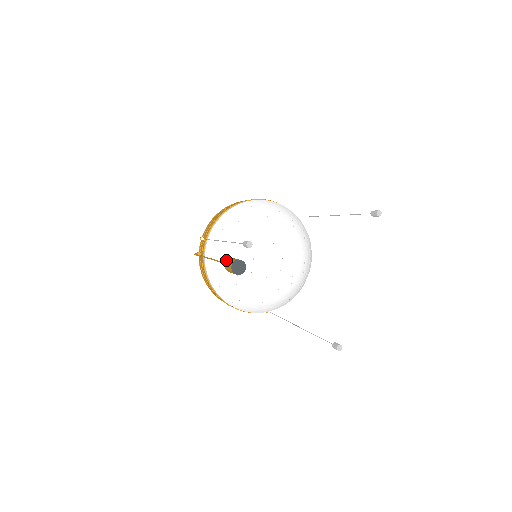
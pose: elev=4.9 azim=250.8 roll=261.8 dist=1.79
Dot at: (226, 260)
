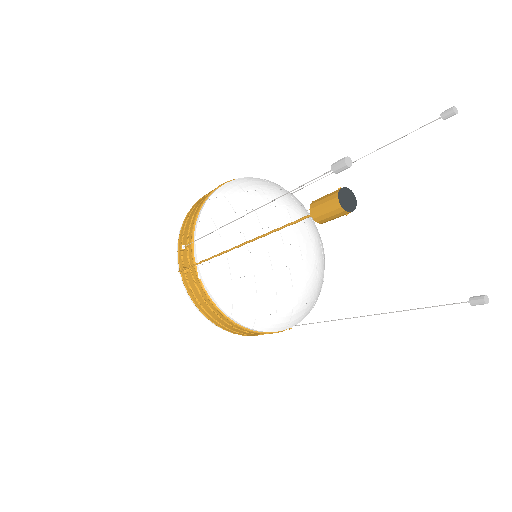
Dot at: (234, 261)
